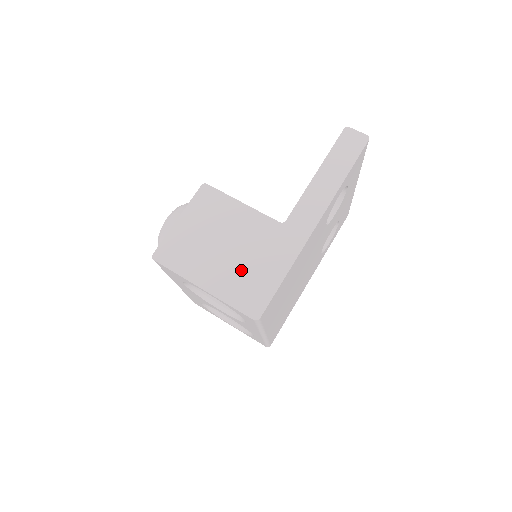
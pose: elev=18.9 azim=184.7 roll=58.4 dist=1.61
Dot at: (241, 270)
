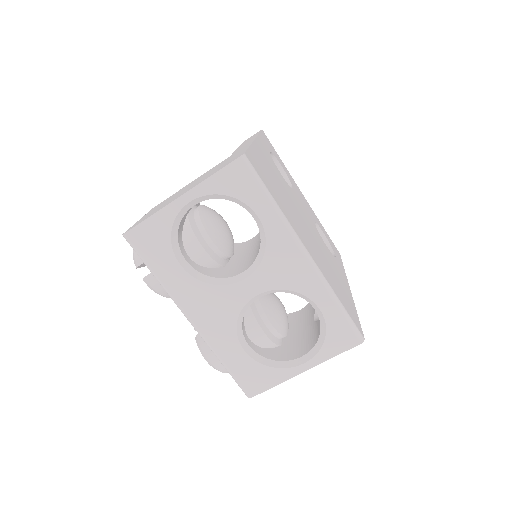
Dot at: occluded
